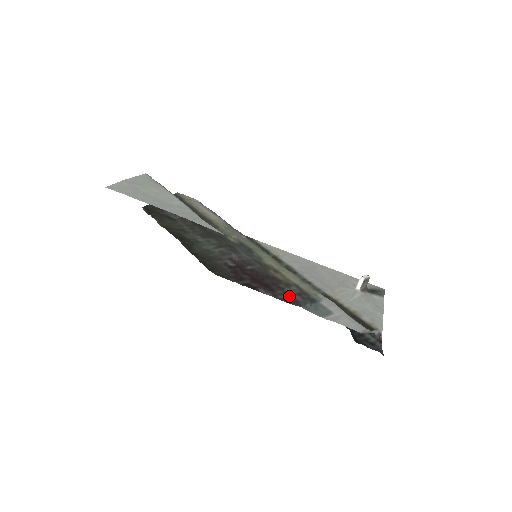
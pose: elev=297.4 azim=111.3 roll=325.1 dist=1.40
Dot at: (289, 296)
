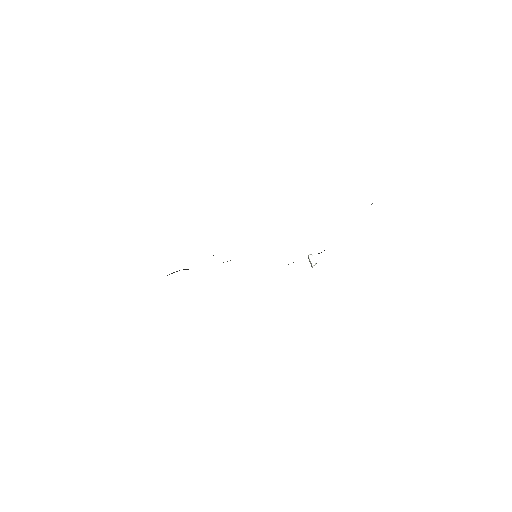
Dot at: occluded
